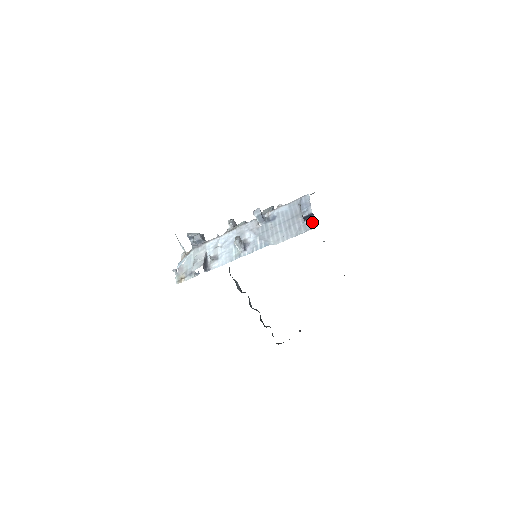
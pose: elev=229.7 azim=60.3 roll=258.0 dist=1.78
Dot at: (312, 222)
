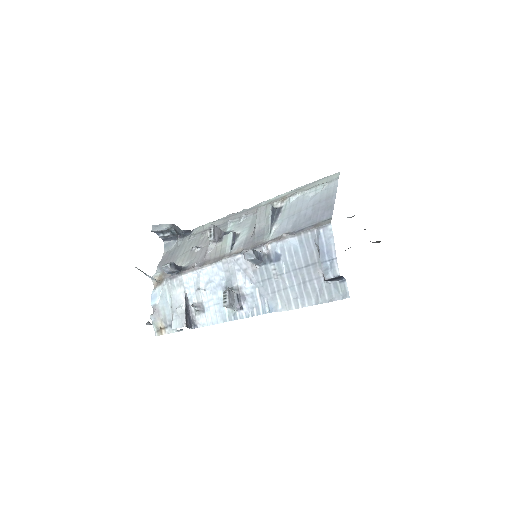
Dot at: (340, 285)
